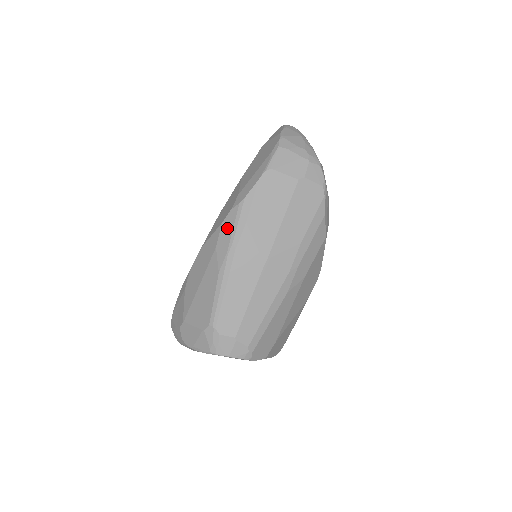
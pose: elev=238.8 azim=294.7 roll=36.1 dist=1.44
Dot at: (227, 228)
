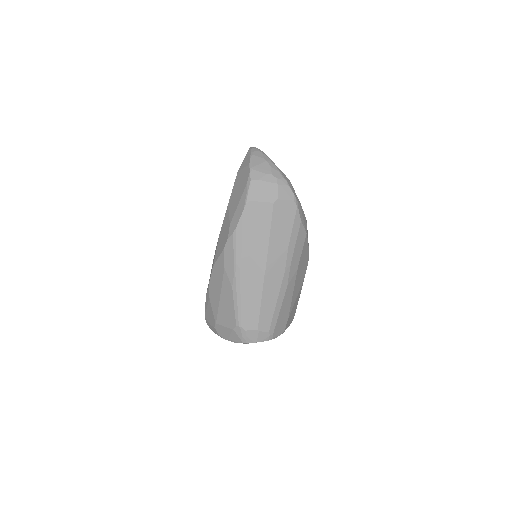
Dot at: (229, 253)
